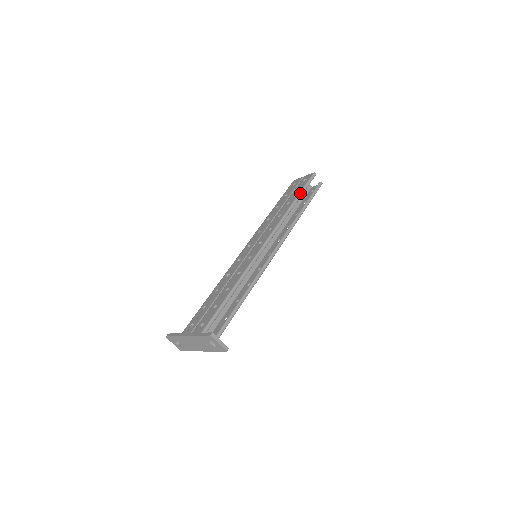
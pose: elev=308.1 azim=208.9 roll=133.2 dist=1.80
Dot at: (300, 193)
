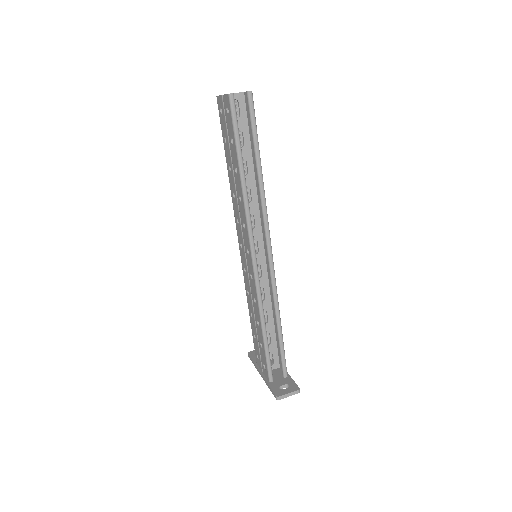
Dot at: (237, 151)
